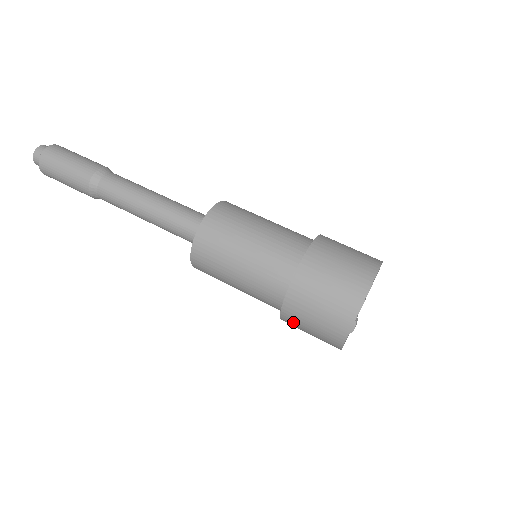
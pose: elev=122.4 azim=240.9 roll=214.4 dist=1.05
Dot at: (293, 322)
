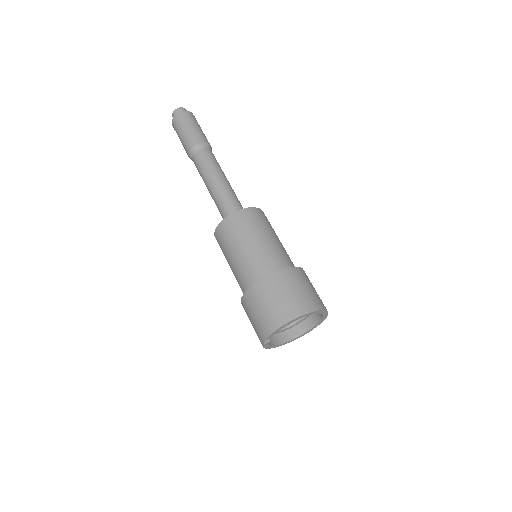
Dot at: occluded
